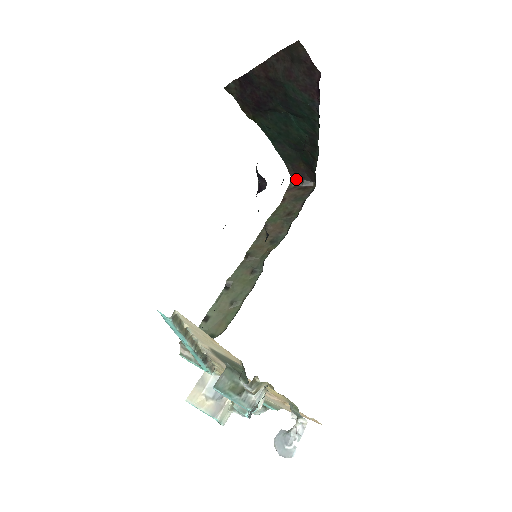
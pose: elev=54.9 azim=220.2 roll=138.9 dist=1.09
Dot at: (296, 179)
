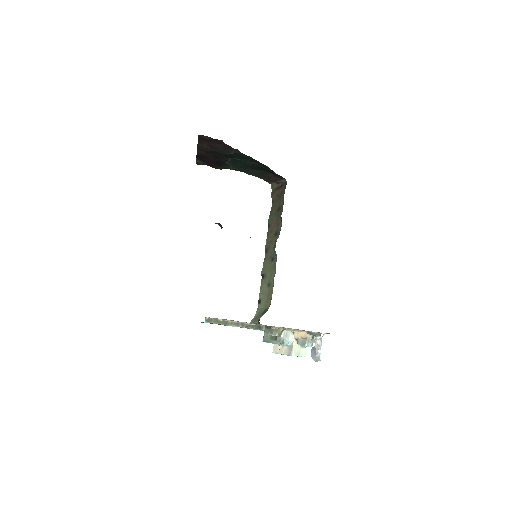
Dot at: (274, 183)
